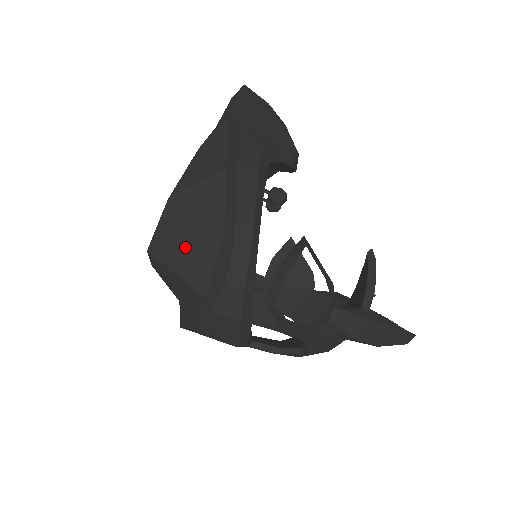
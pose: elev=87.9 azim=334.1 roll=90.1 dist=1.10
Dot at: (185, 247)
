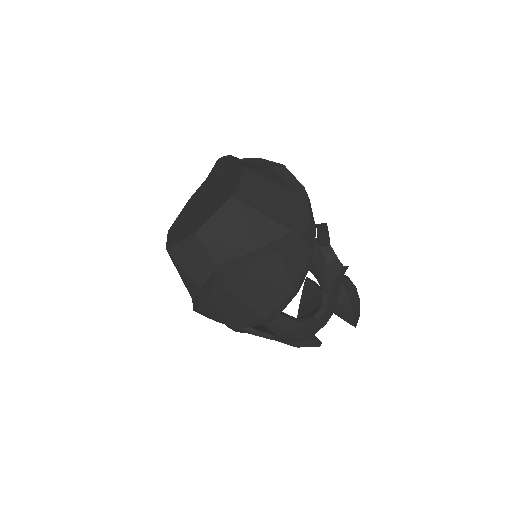
Dot at: (266, 197)
